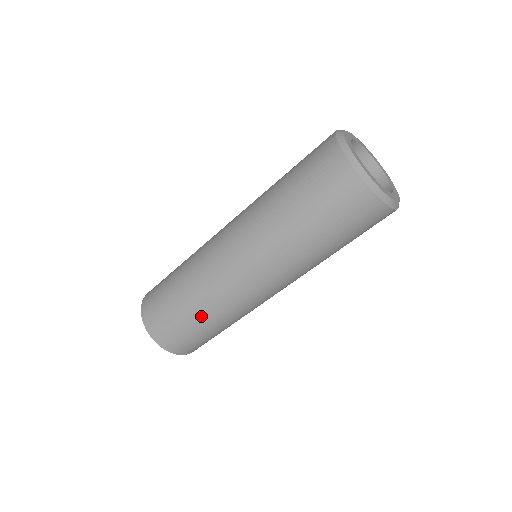
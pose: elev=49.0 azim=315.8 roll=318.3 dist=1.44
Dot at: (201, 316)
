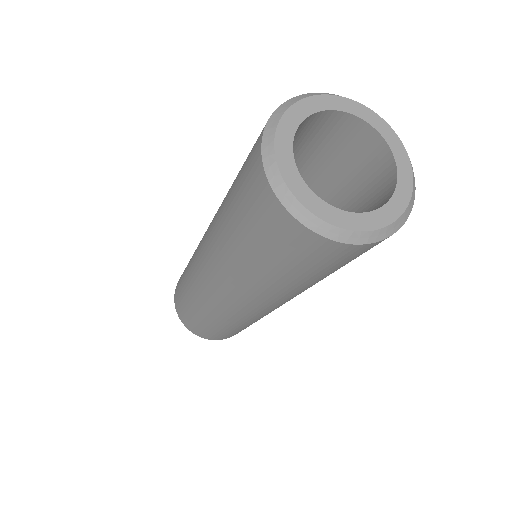
Dot at: (212, 321)
